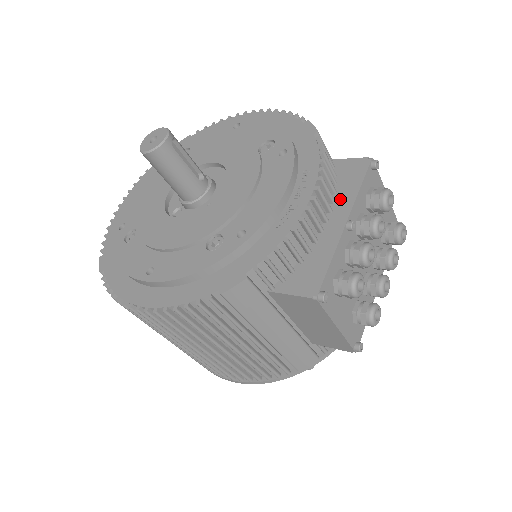
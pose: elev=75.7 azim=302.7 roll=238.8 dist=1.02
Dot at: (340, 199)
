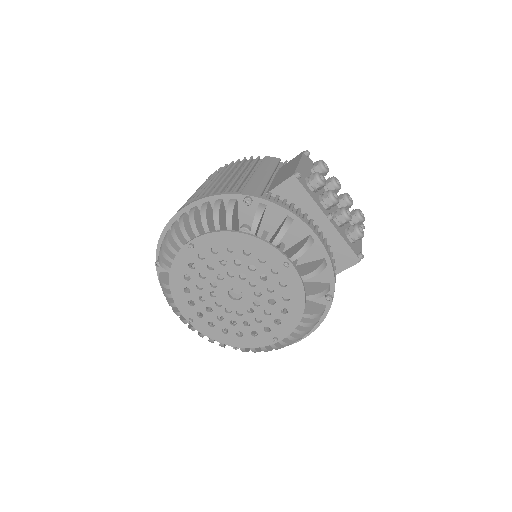
Dot at: occluded
